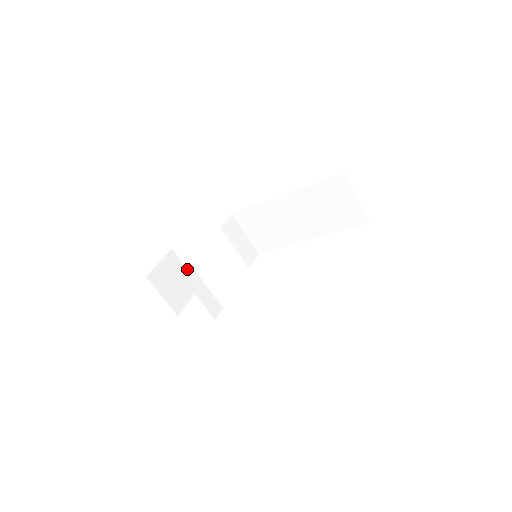
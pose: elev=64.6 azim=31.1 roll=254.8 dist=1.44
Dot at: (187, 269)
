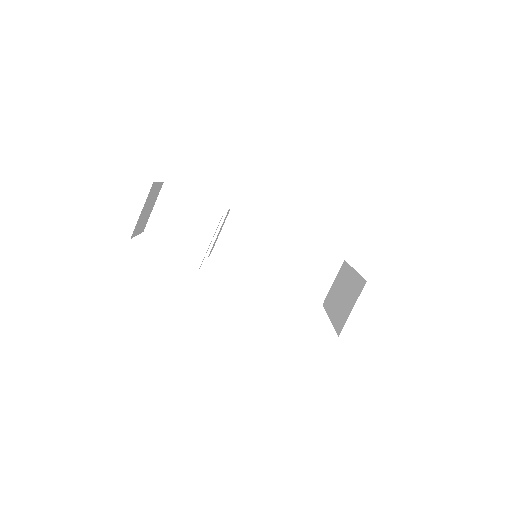
Dot at: occluded
